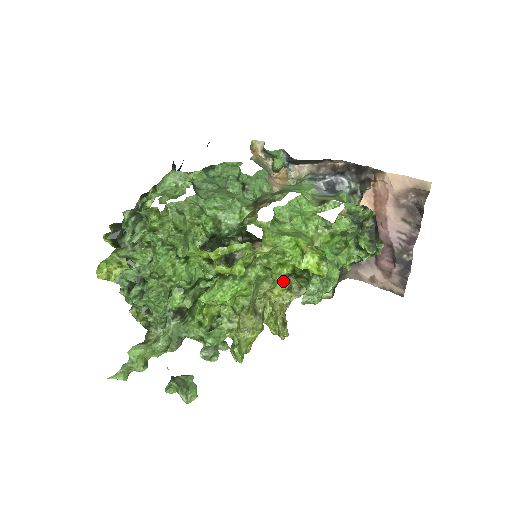
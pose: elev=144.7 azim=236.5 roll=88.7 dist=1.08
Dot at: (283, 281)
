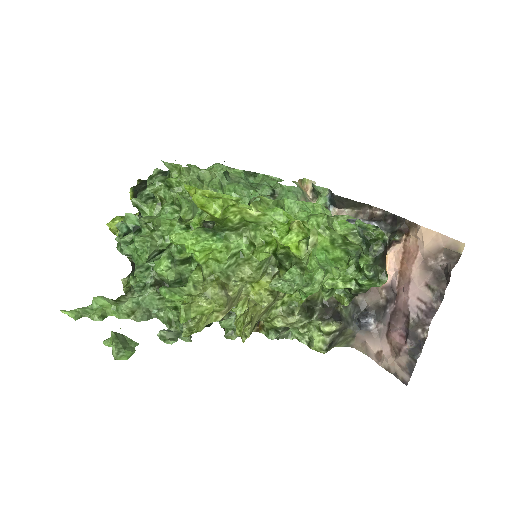
Dot at: (269, 280)
